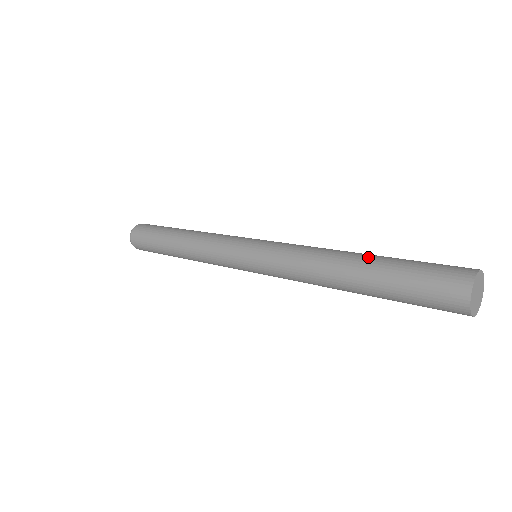
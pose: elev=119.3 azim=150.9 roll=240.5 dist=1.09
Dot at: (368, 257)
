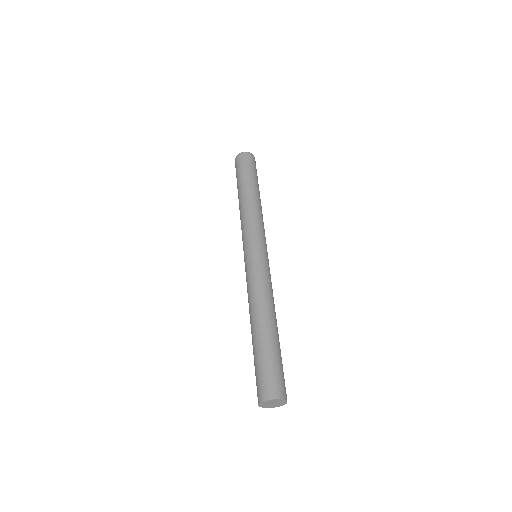
Dot at: (271, 332)
